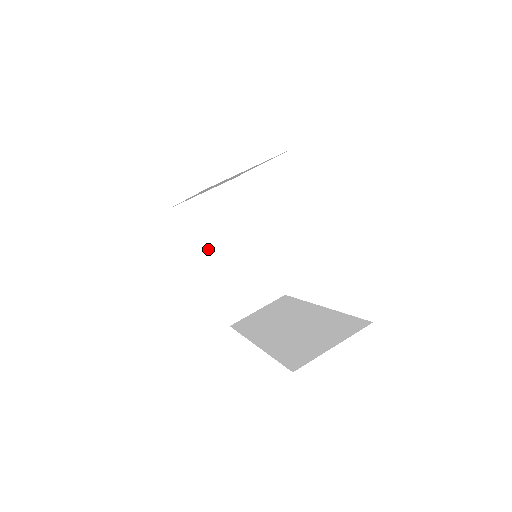
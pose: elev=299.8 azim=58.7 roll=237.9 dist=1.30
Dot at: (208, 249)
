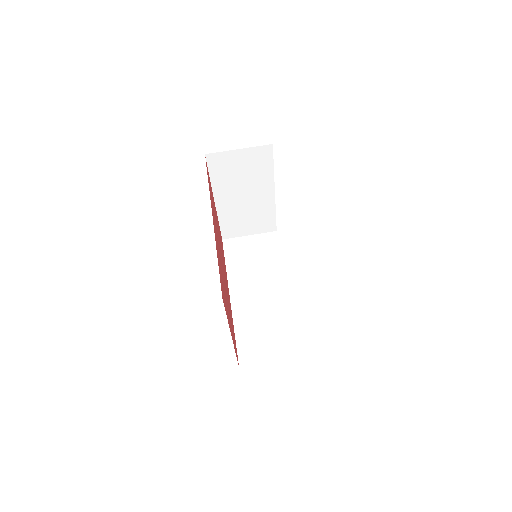
Dot at: (226, 190)
